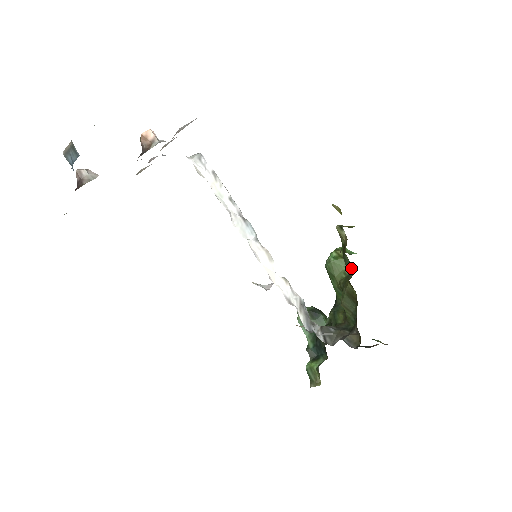
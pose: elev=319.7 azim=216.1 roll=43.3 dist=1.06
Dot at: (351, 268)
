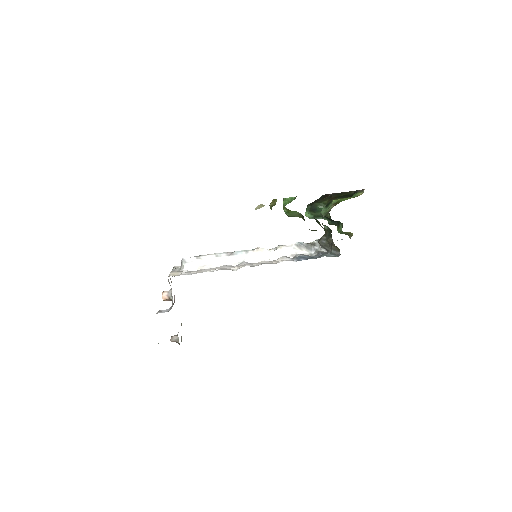
Dot at: occluded
